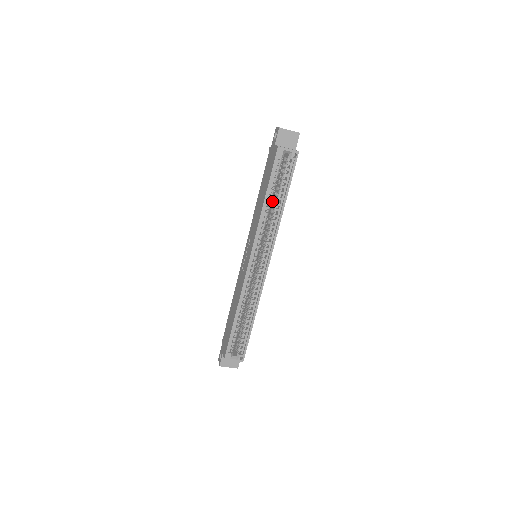
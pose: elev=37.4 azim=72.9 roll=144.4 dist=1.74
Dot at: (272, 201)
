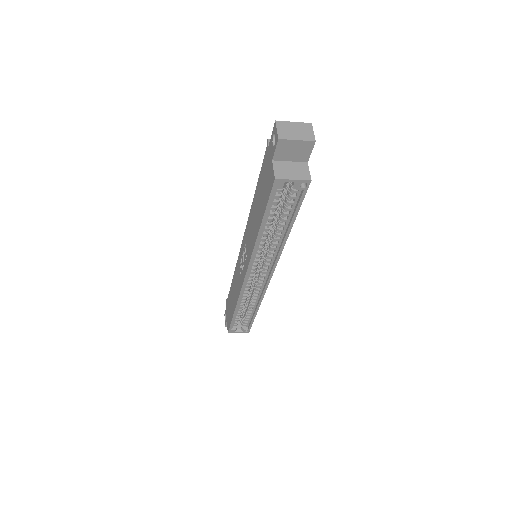
Dot at: occluded
